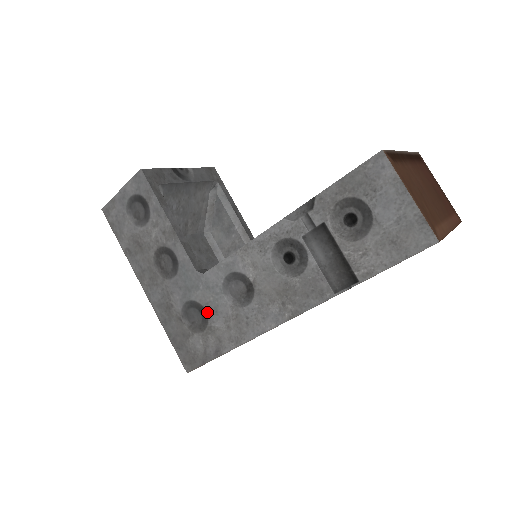
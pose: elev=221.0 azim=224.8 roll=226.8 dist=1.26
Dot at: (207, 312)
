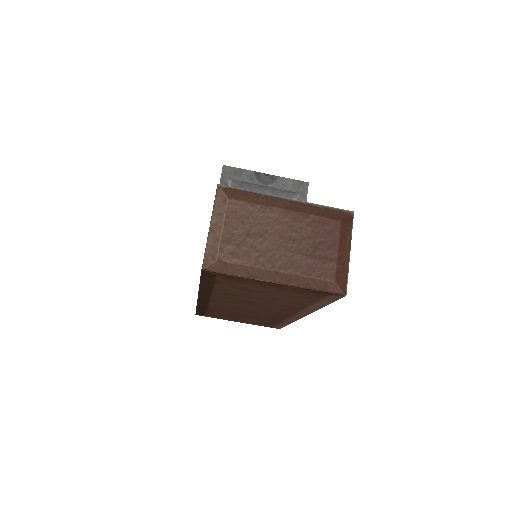
Dot at: occluded
